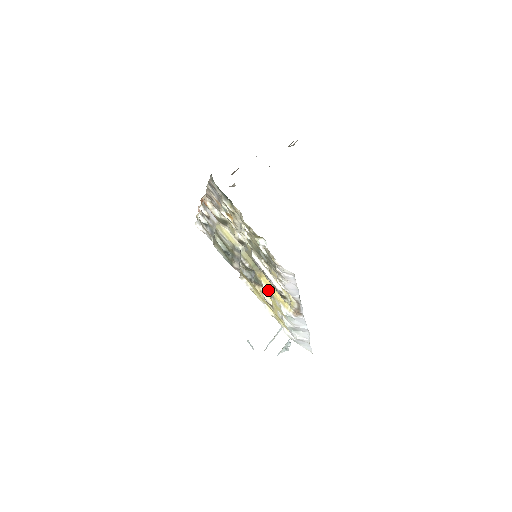
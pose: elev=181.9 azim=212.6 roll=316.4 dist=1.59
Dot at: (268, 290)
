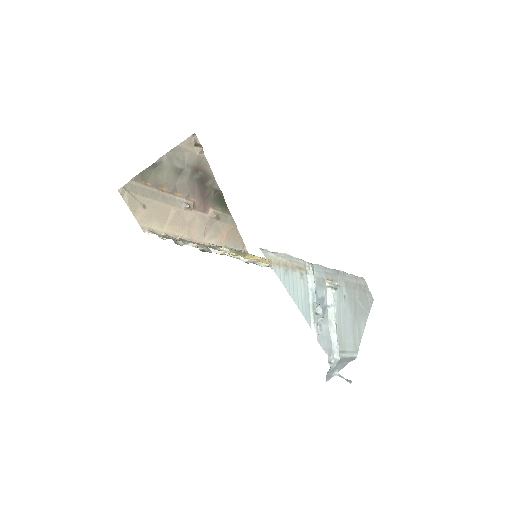
Dot at: occluded
